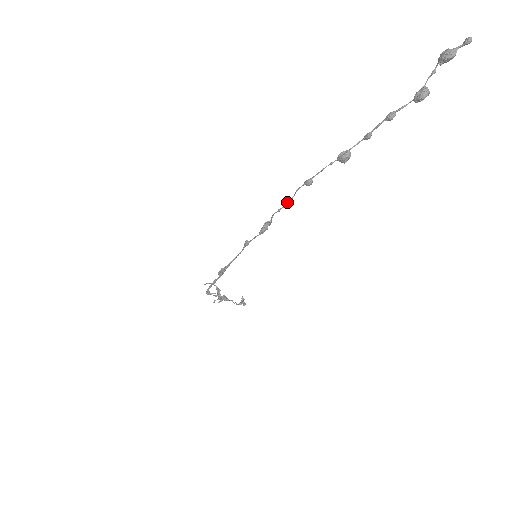
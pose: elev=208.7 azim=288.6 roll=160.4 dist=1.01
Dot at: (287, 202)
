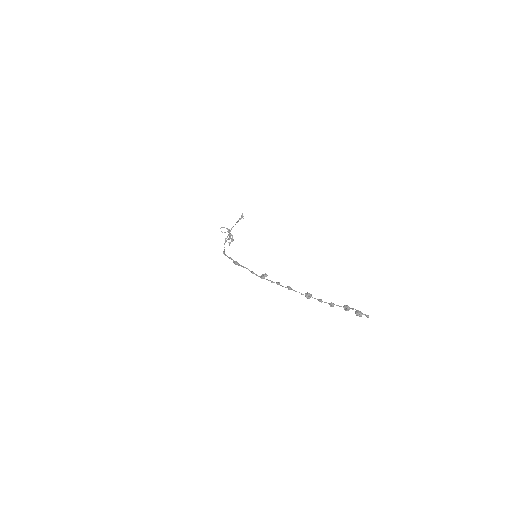
Dot at: (277, 284)
